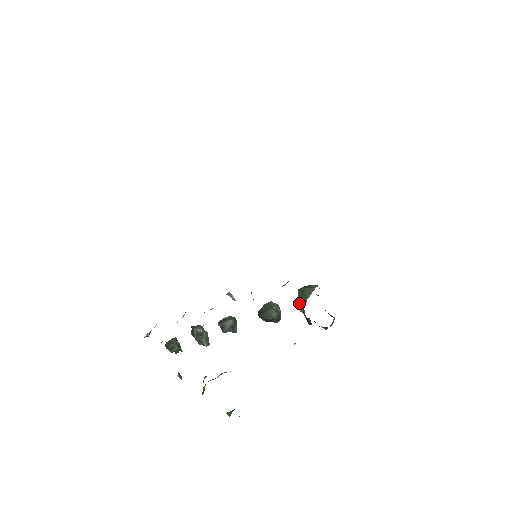
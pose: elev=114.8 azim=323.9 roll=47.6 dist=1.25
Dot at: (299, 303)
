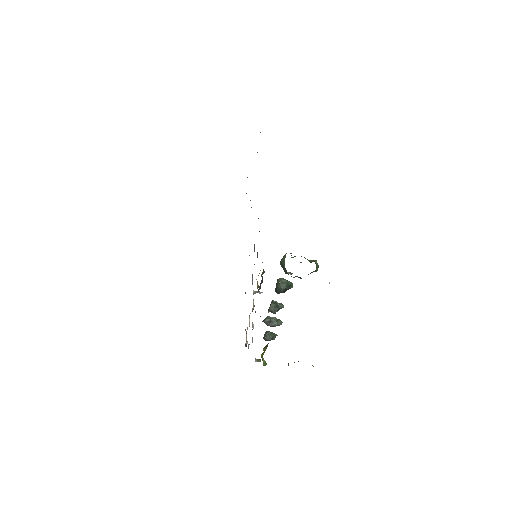
Dot at: (285, 272)
